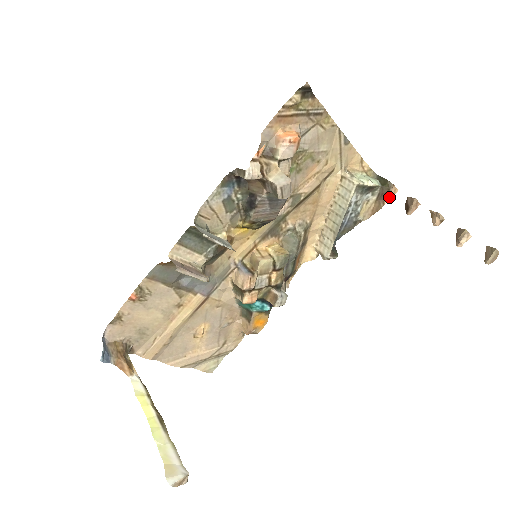
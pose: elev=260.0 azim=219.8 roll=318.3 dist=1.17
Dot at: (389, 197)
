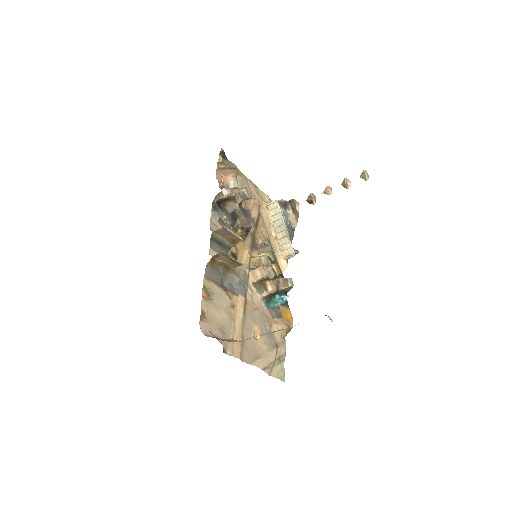
Dot at: (298, 208)
